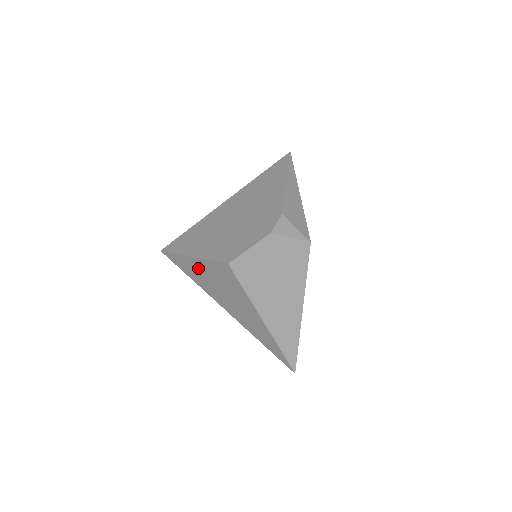
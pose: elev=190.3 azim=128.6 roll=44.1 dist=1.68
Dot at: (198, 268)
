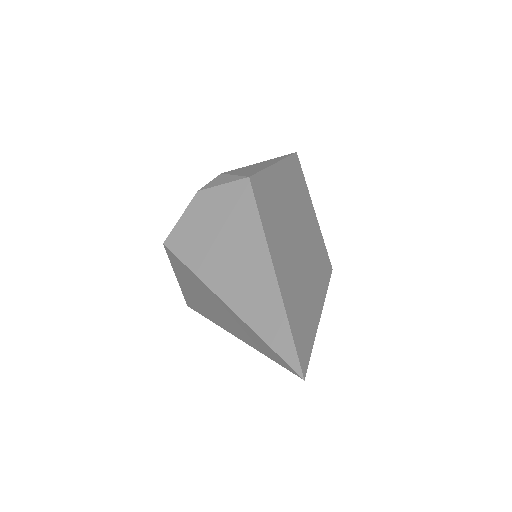
Dot at: (187, 289)
